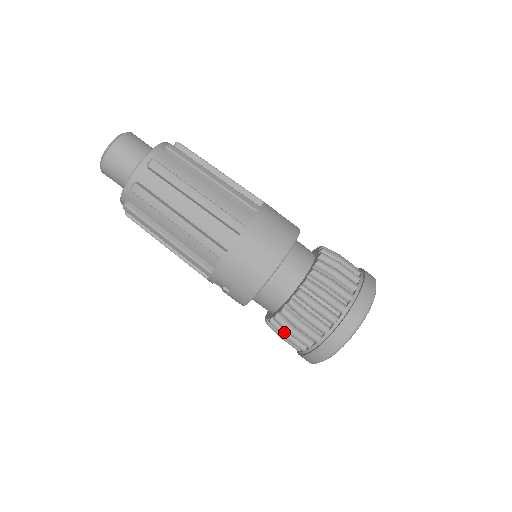
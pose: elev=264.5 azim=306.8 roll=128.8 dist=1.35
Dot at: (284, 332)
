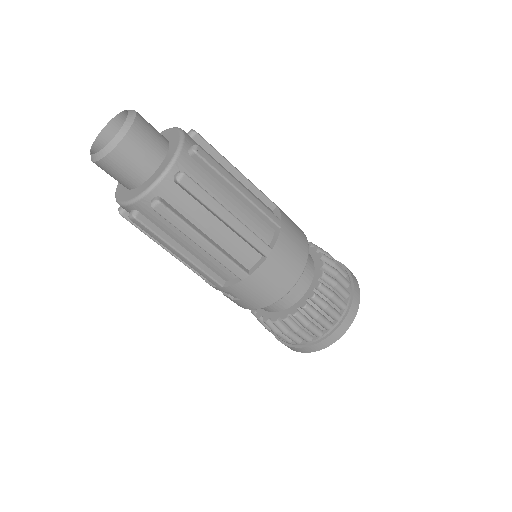
Dot at: (277, 330)
